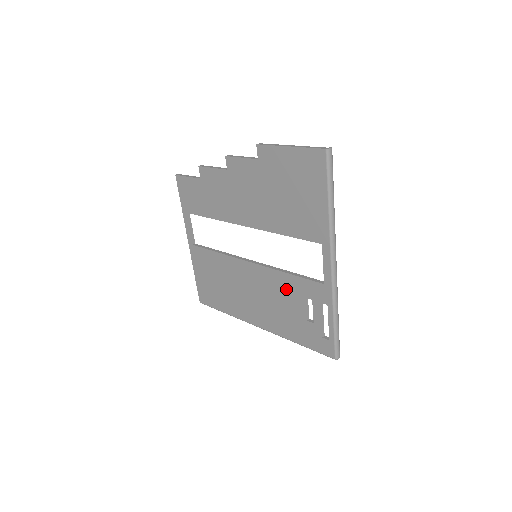
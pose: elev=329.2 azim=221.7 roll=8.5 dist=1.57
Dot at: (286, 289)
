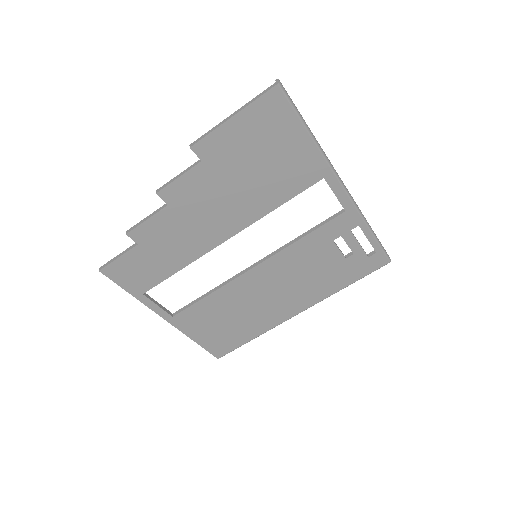
Dot at: (309, 253)
